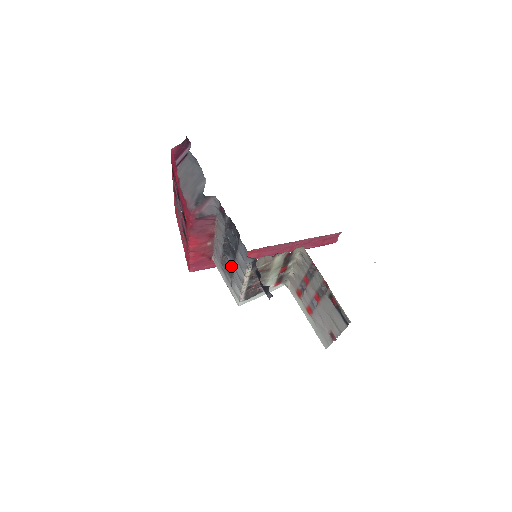
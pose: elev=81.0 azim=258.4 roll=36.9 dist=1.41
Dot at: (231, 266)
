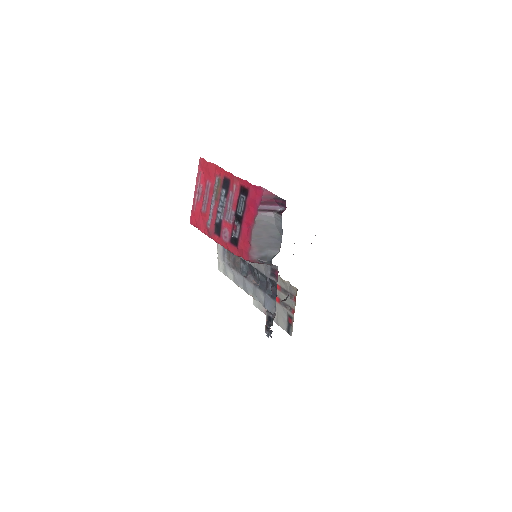
Dot at: (238, 265)
